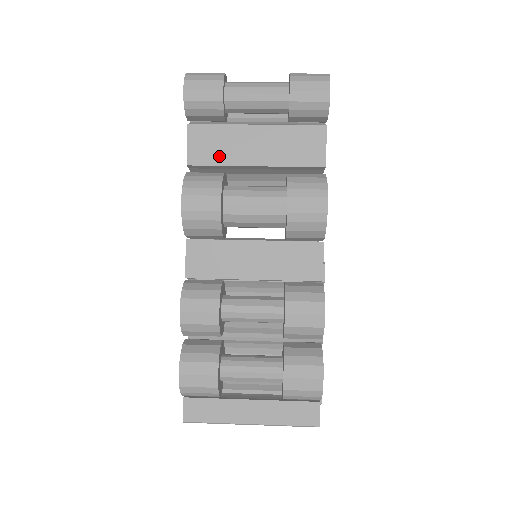
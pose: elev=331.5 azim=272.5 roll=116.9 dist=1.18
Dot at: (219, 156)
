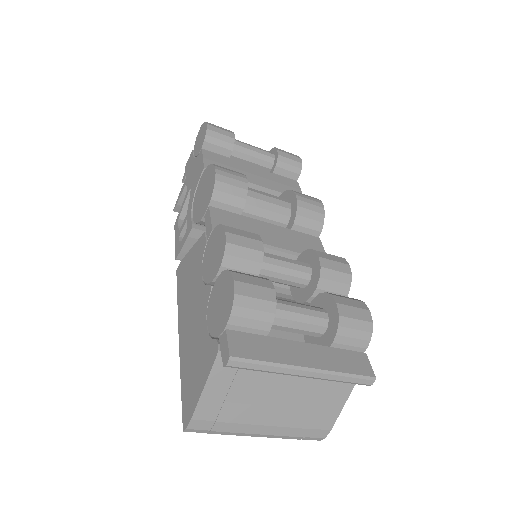
Dot at: occluded
